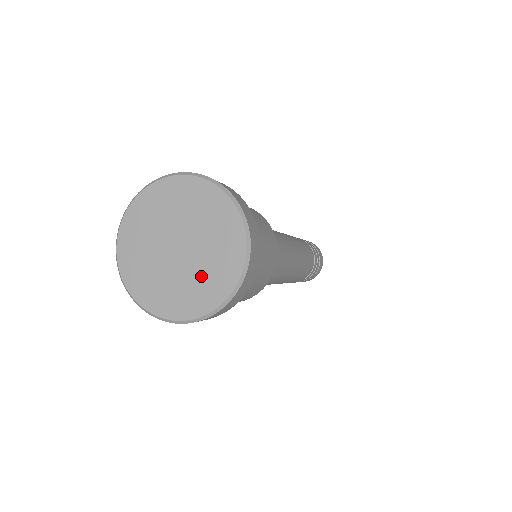
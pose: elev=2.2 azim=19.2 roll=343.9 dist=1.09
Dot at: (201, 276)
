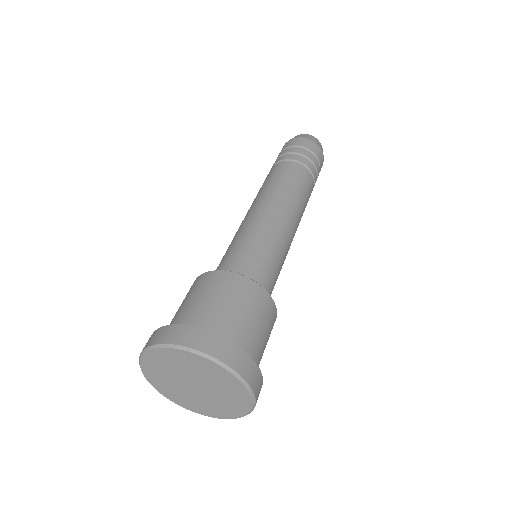
Dot at: (213, 404)
